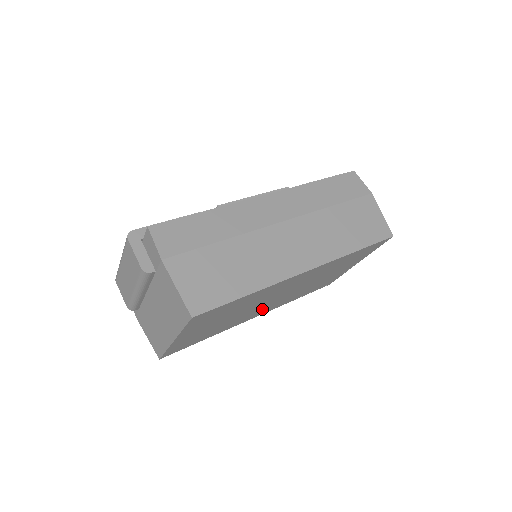
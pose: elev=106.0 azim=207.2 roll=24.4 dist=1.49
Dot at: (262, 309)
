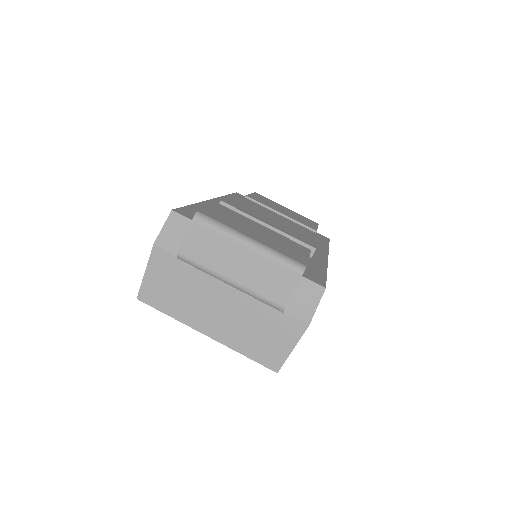
Dot at: occluded
